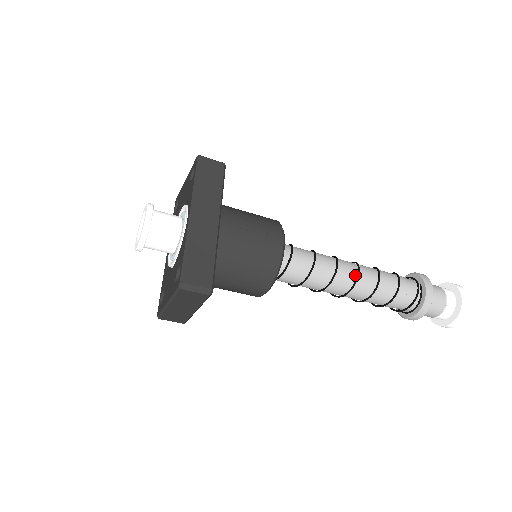
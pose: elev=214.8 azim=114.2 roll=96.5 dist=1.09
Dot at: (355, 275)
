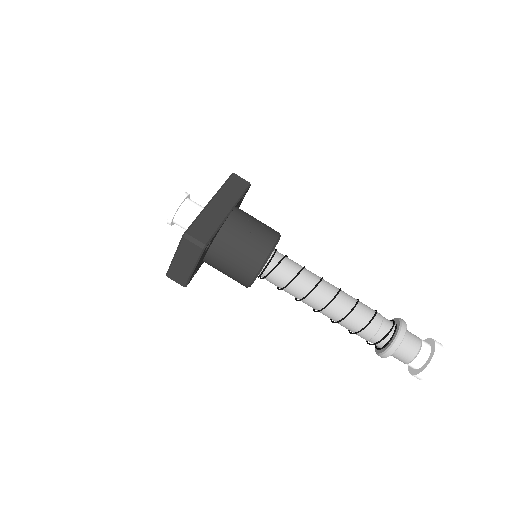
Dot at: (334, 294)
